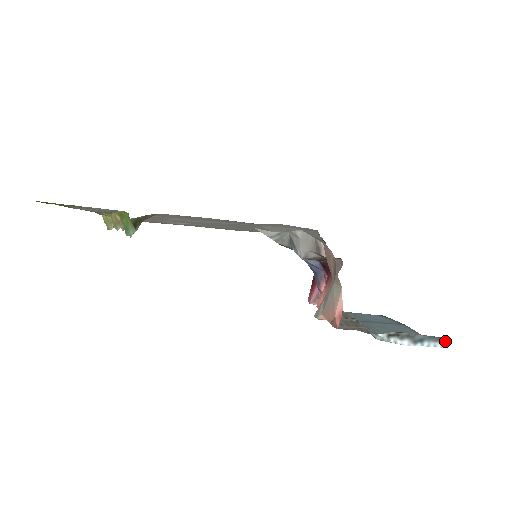
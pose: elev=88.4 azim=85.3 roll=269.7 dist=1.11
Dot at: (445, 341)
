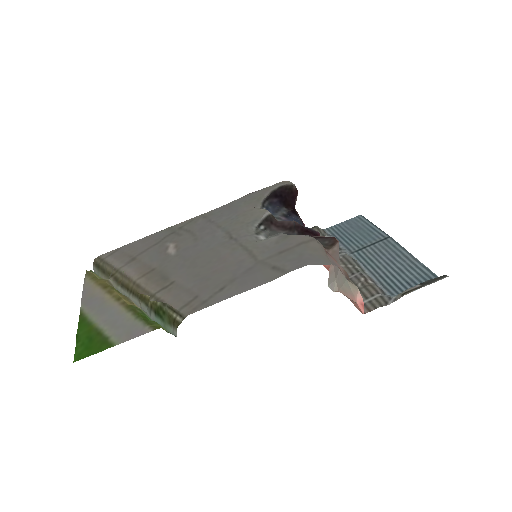
Dot at: (442, 276)
